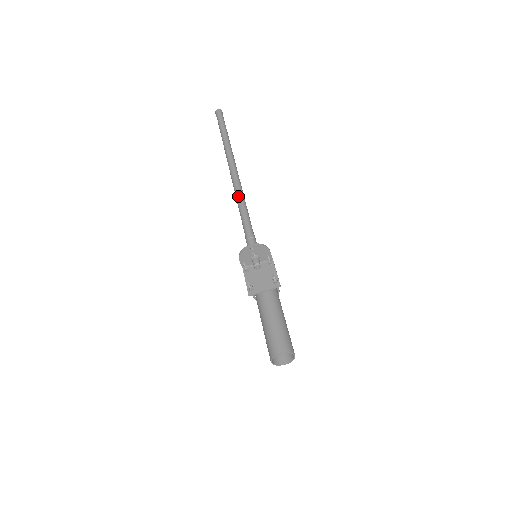
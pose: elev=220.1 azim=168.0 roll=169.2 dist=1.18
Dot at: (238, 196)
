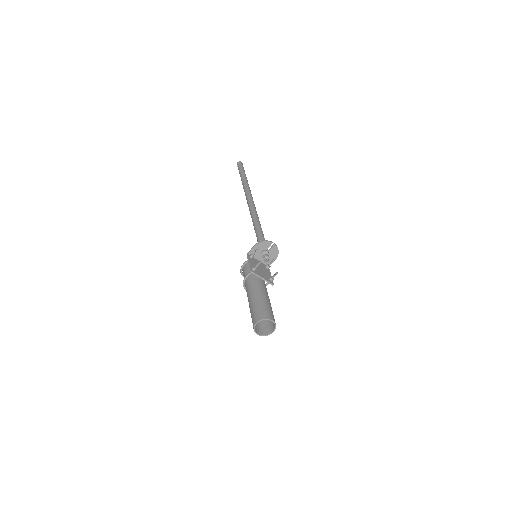
Dot at: (256, 214)
